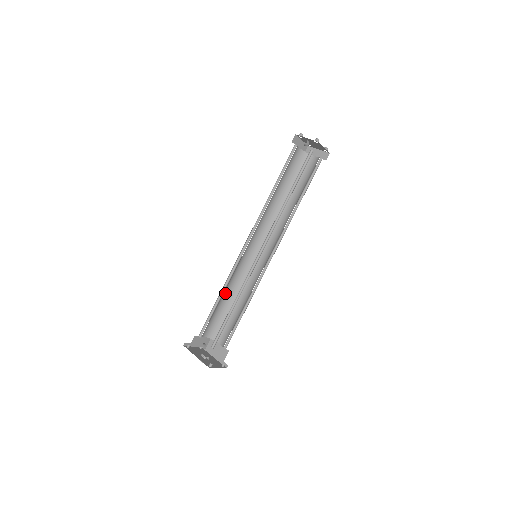
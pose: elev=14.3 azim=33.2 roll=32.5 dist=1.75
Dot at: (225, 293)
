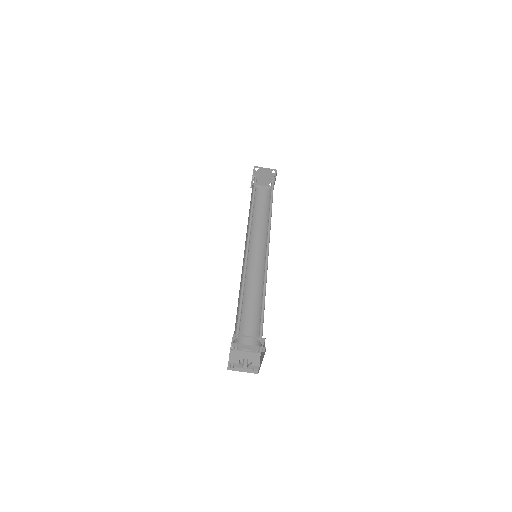
Dot at: (249, 303)
